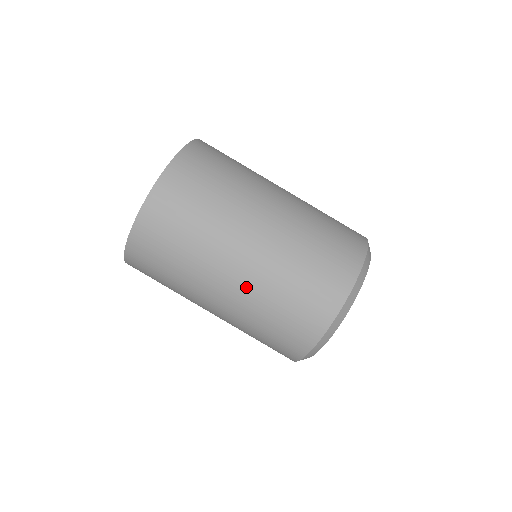
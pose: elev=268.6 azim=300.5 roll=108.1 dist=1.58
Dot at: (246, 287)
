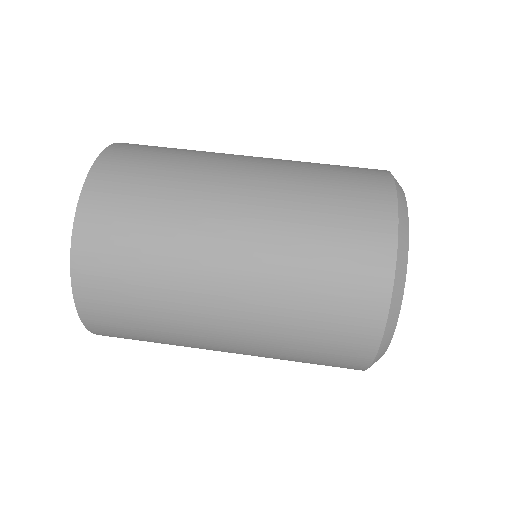
Dot at: (250, 320)
